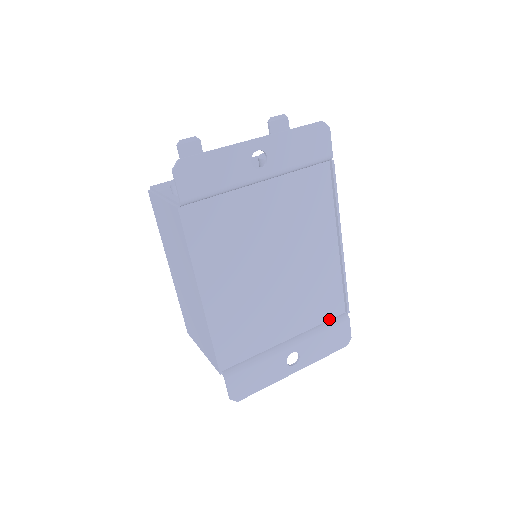
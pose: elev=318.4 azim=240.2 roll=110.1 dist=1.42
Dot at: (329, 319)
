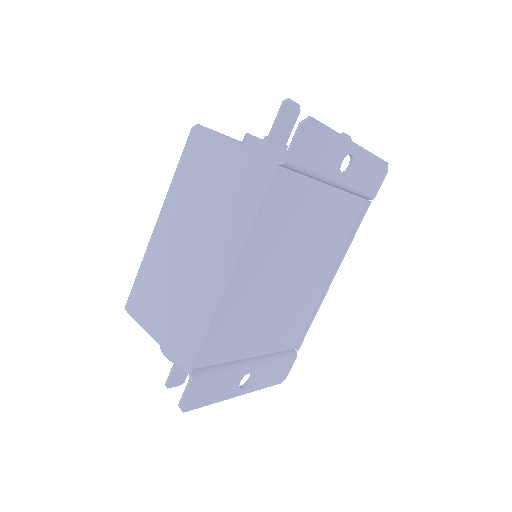
Dot at: (283, 350)
